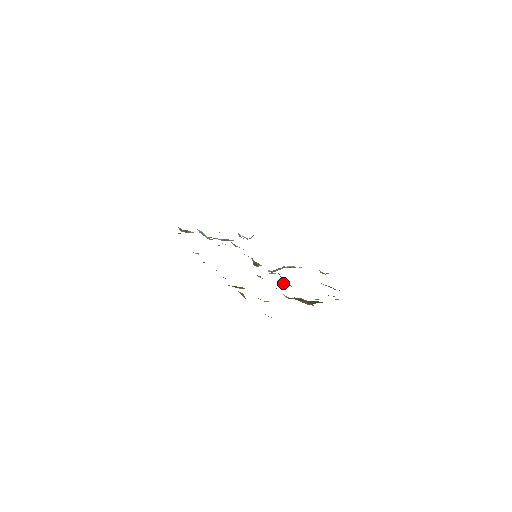
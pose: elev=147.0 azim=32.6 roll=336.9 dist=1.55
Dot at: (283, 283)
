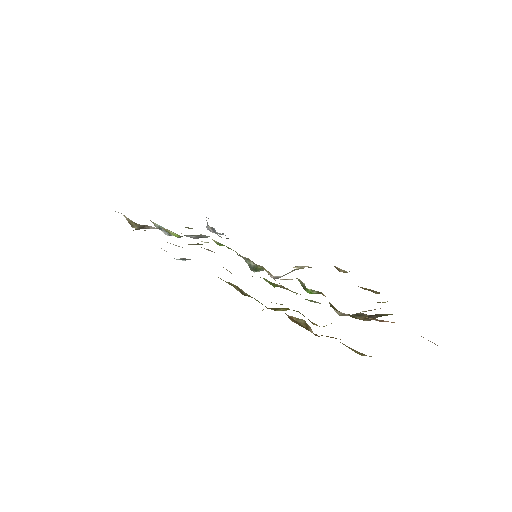
Dot at: (309, 292)
